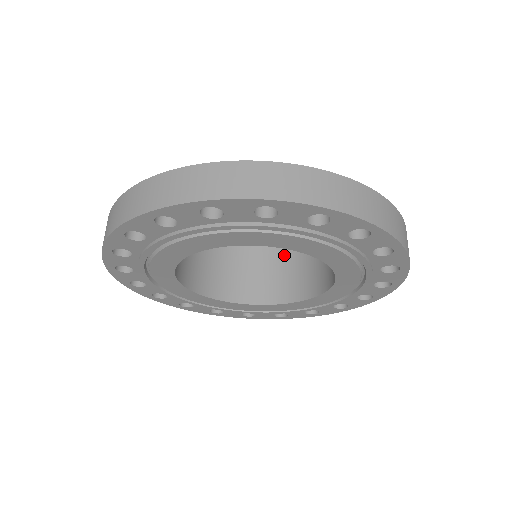
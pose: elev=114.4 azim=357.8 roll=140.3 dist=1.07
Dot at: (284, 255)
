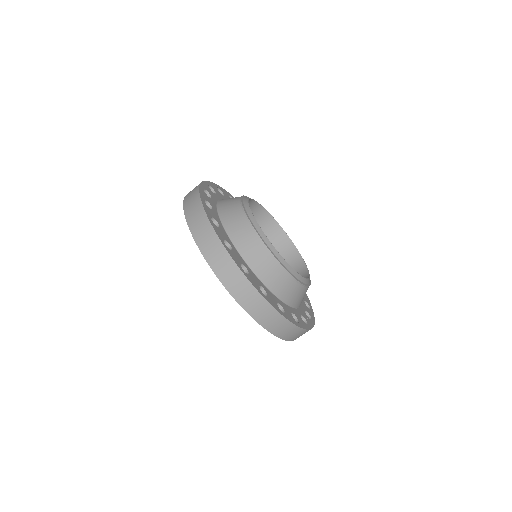
Dot at: (275, 232)
